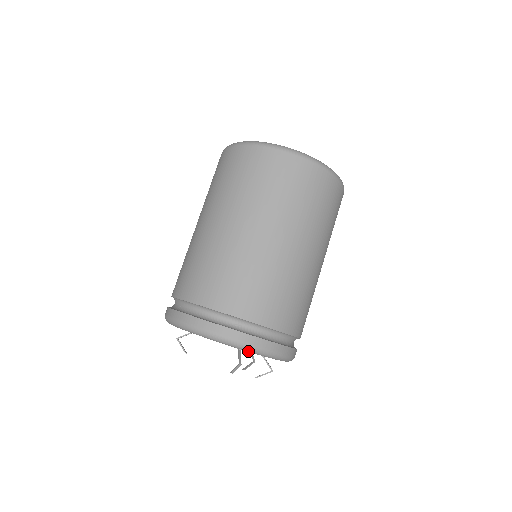
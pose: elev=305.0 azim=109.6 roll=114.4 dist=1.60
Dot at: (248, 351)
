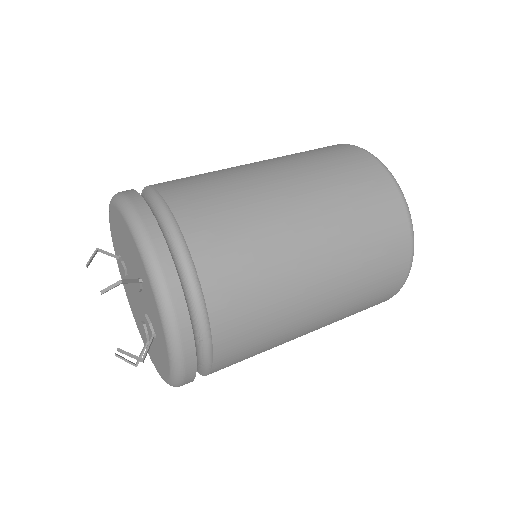
Dot at: (147, 268)
